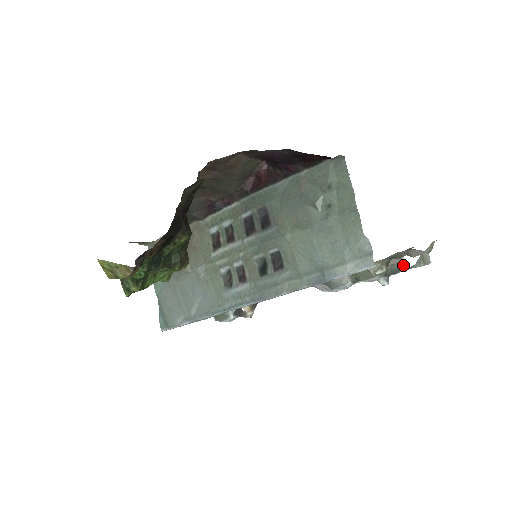
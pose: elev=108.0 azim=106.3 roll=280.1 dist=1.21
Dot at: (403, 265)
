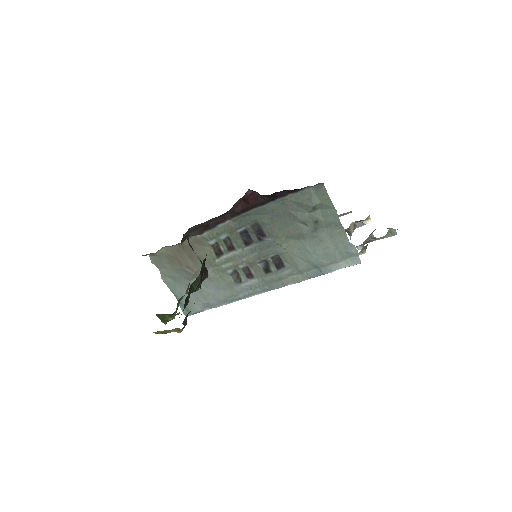
Dot at: occluded
